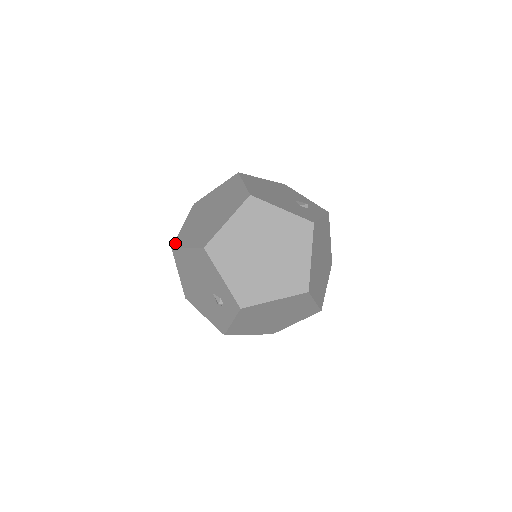
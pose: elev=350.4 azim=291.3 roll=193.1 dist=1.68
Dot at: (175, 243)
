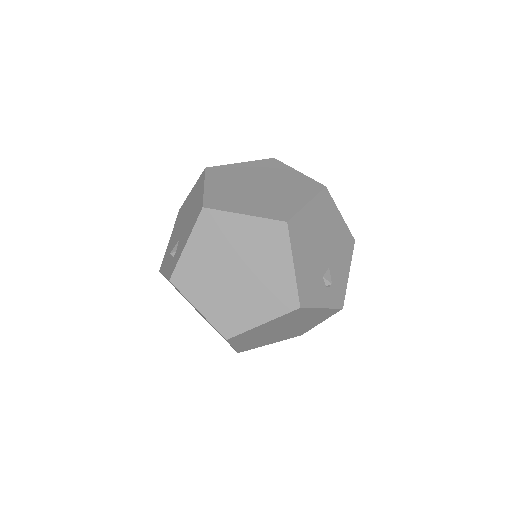
Dot at: (212, 168)
